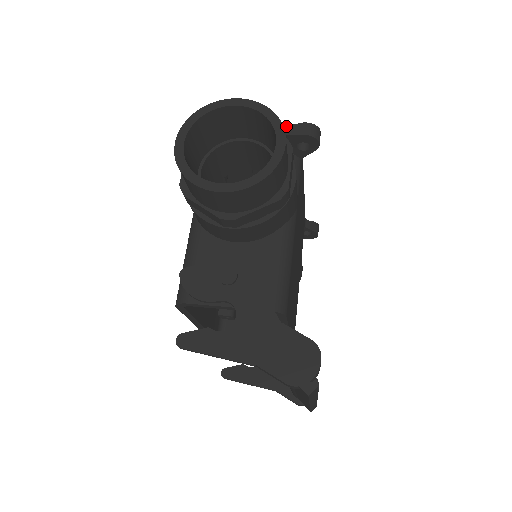
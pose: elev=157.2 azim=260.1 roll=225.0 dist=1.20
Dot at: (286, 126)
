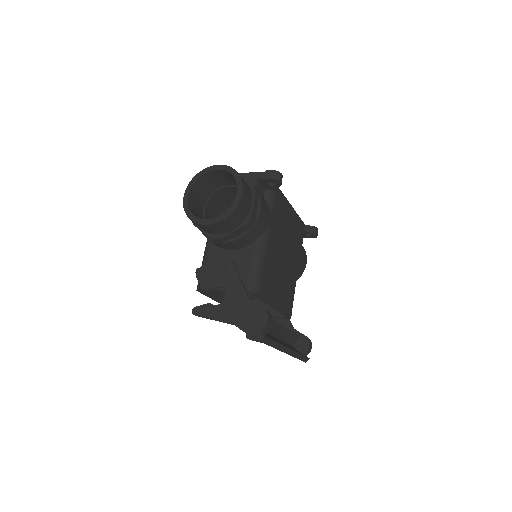
Dot at: (258, 173)
